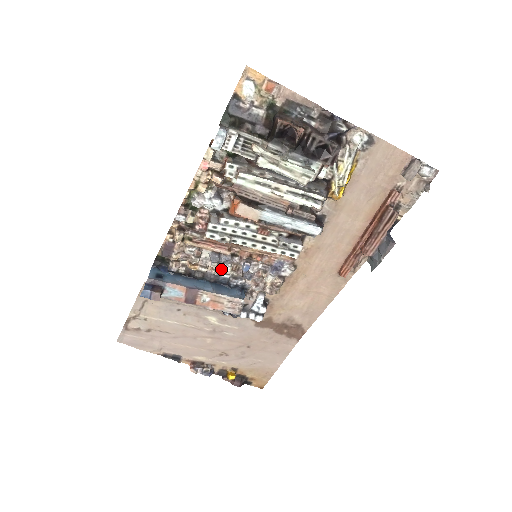
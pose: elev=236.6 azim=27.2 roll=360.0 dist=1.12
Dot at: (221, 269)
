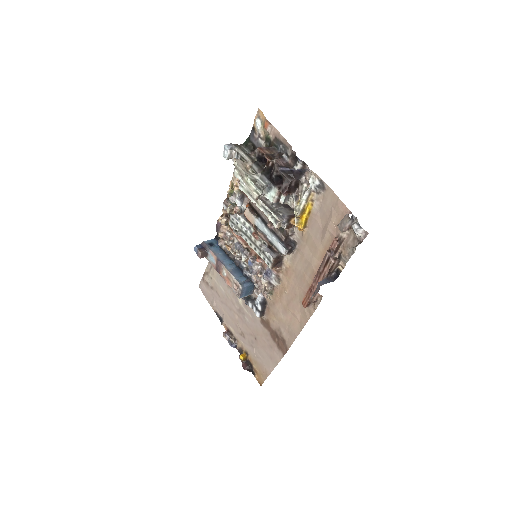
Dot at: occluded
